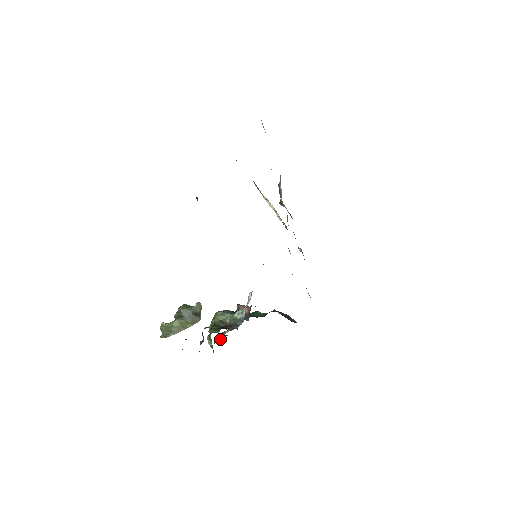
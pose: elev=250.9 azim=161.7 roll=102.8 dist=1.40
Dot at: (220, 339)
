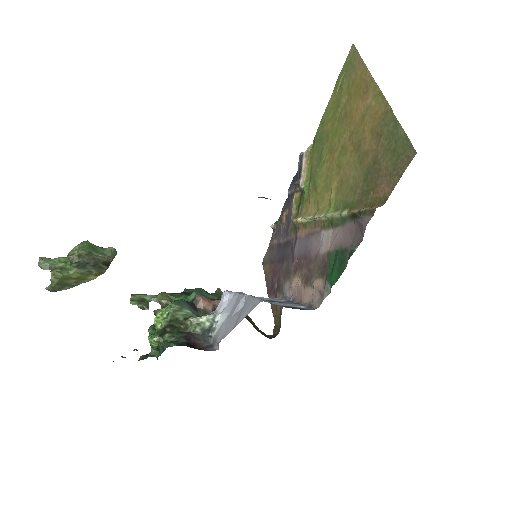
Dot at: occluded
